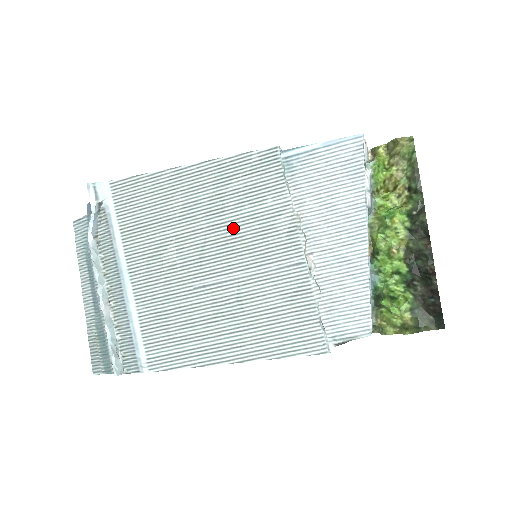
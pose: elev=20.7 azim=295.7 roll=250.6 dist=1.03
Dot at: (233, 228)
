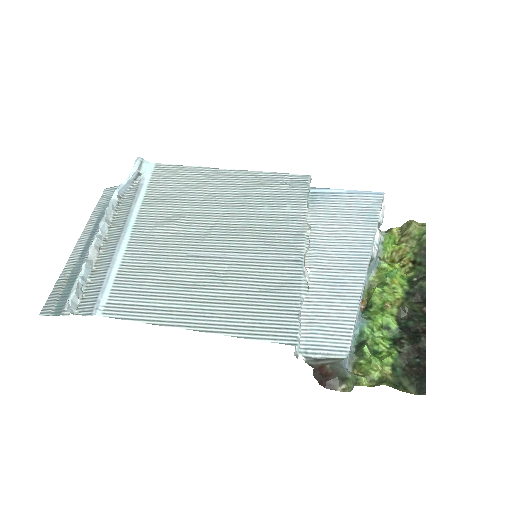
Dot at: (246, 219)
